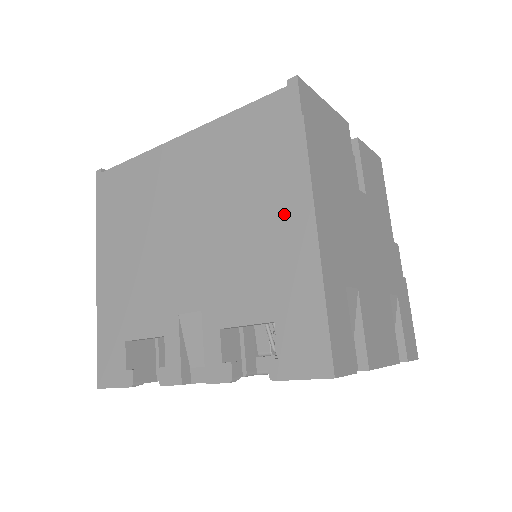
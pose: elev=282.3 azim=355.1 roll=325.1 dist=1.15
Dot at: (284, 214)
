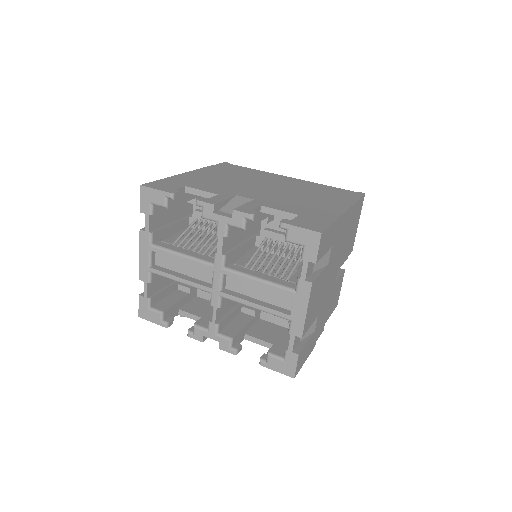
Dot at: (331, 204)
